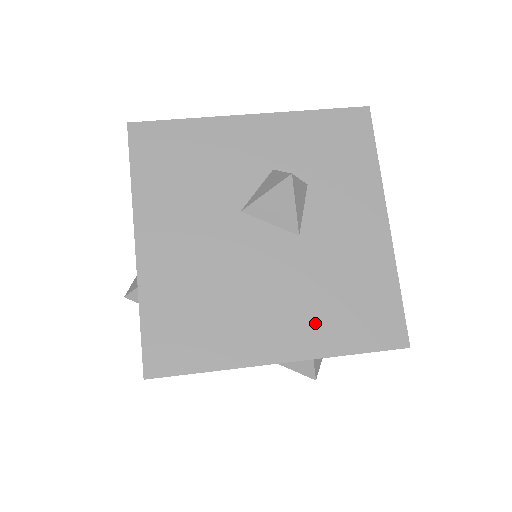
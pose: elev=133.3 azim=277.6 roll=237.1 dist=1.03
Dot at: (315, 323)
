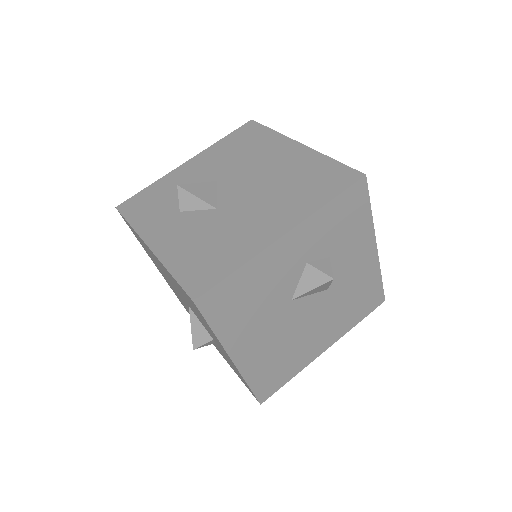
Dot at: (340, 323)
